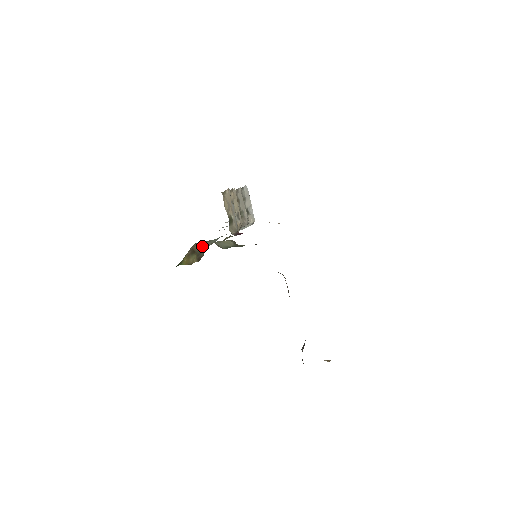
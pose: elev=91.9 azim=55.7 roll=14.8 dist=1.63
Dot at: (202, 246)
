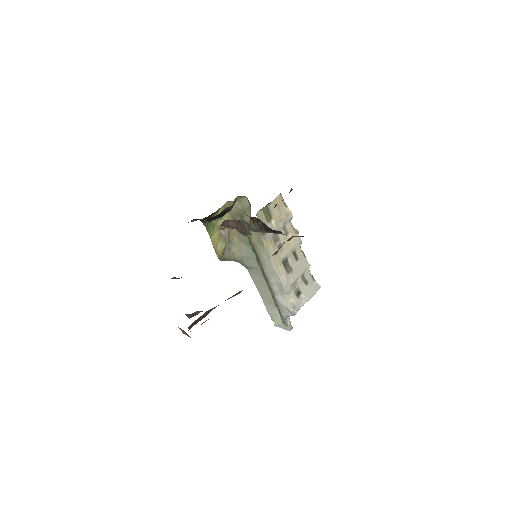
Dot at: (236, 242)
